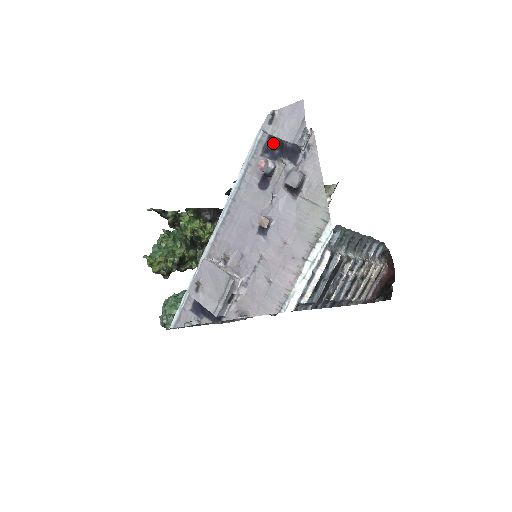
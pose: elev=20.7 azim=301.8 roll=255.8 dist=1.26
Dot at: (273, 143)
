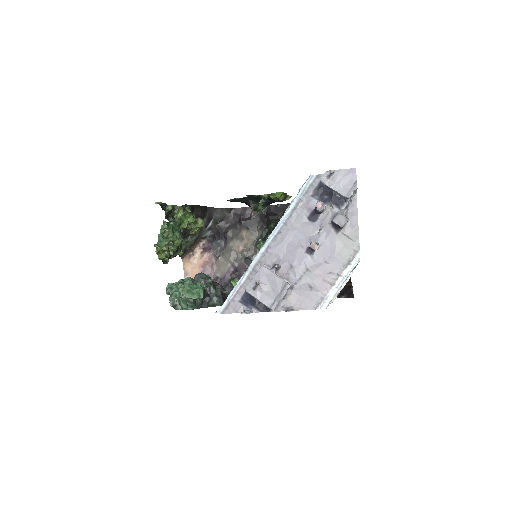
Dot at: (323, 190)
